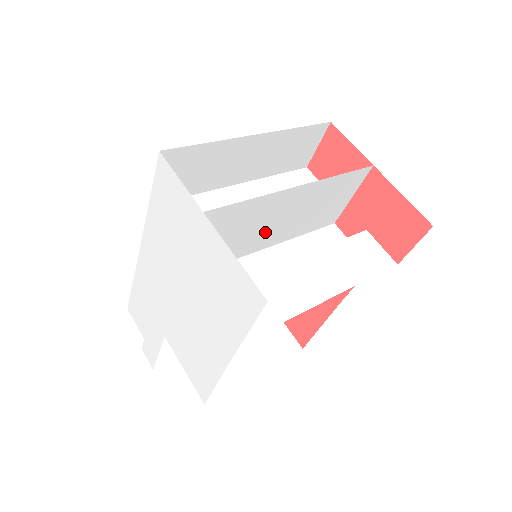
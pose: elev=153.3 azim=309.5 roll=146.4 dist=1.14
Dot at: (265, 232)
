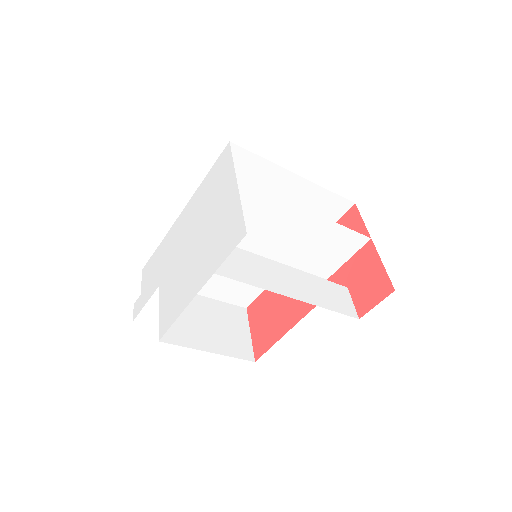
Dot at: (271, 238)
